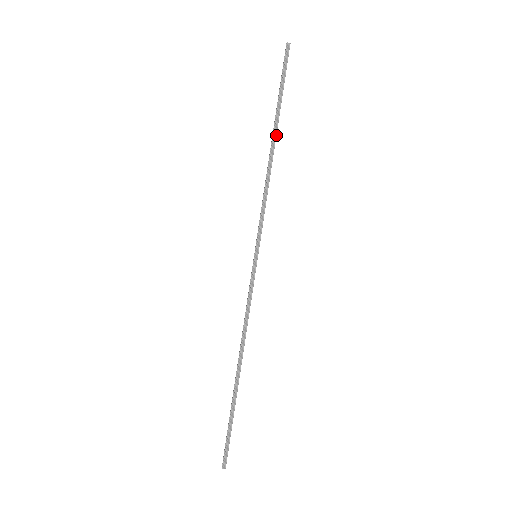
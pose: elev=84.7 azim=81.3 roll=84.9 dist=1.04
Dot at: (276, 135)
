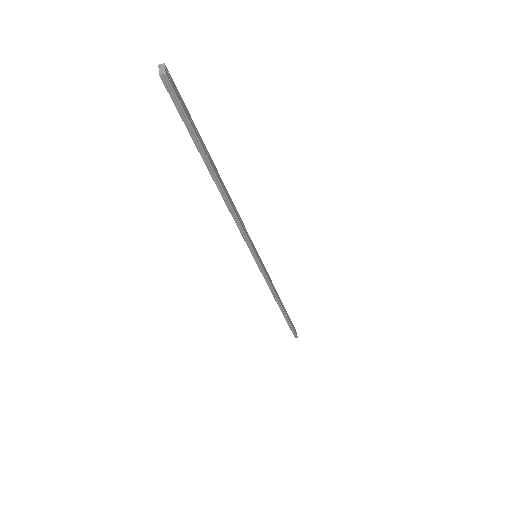
Dot at: (218, 179)
